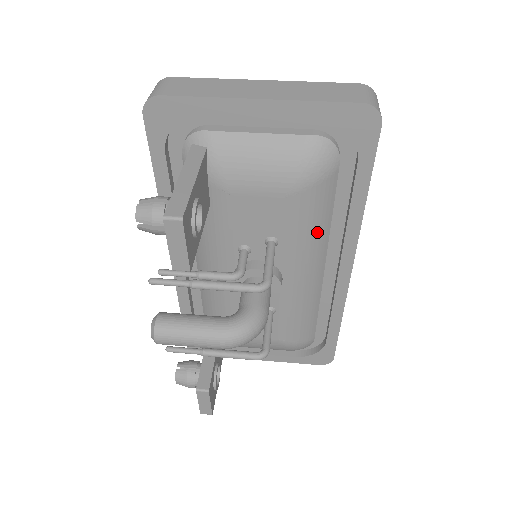
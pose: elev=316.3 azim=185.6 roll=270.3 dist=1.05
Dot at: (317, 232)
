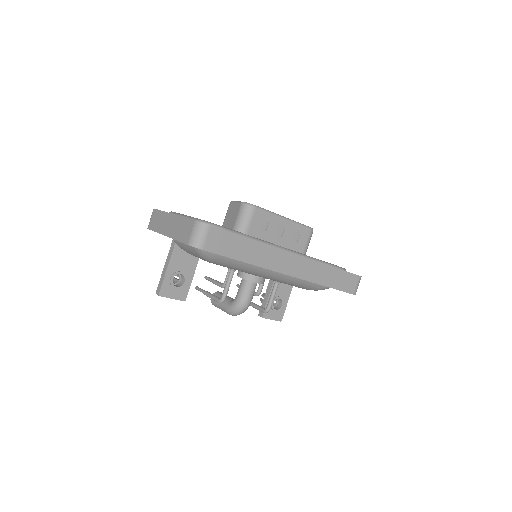
Dot at: (244, 268)
